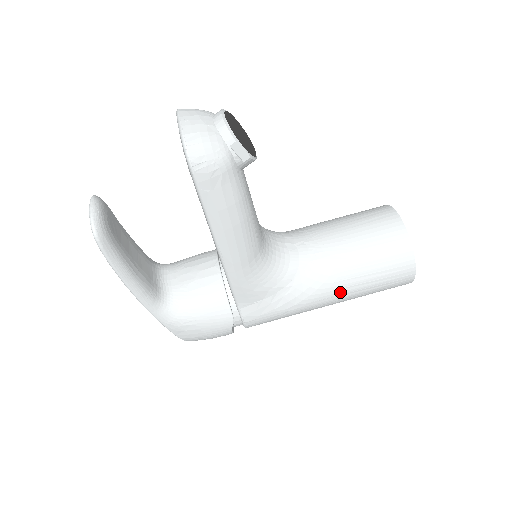
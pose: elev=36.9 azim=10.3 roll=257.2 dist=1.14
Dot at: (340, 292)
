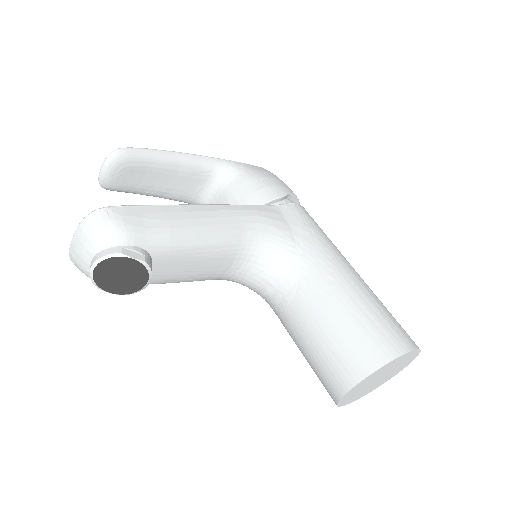
Dot at: occluded
